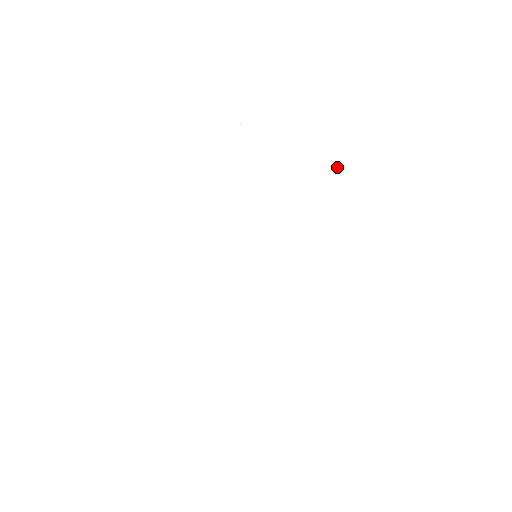
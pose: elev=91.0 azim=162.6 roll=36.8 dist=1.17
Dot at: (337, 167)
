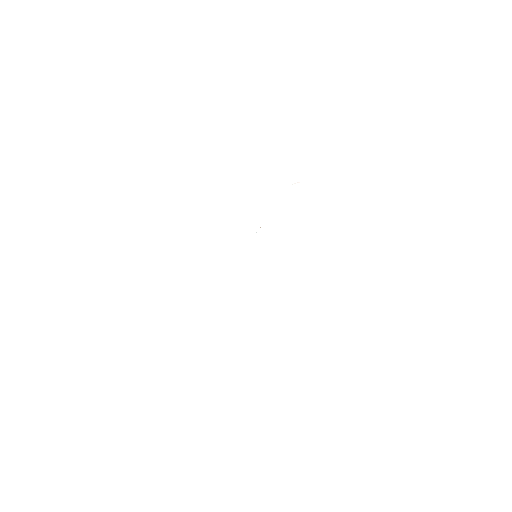
Dot at: occluded
